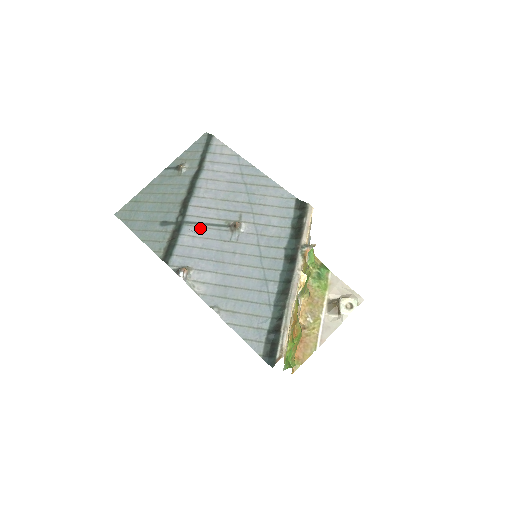
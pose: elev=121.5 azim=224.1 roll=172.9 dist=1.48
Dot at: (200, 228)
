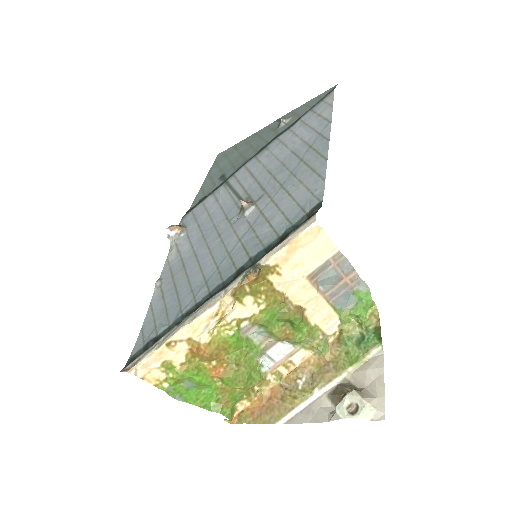
Dot at: (228, 194)
